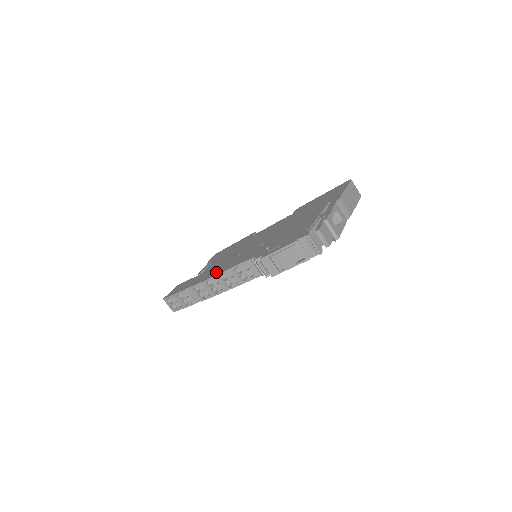
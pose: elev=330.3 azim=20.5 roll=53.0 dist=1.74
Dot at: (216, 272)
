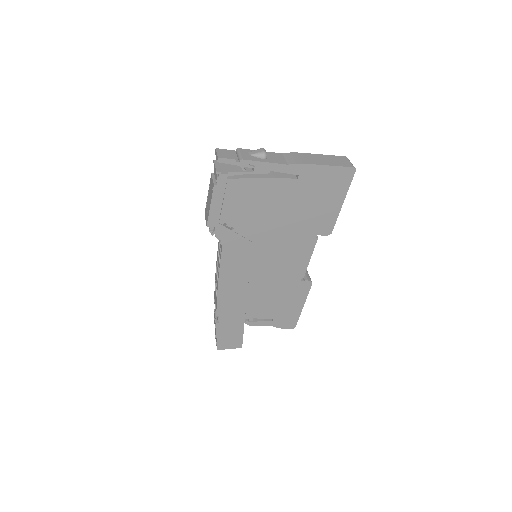
Dot at: occluded
